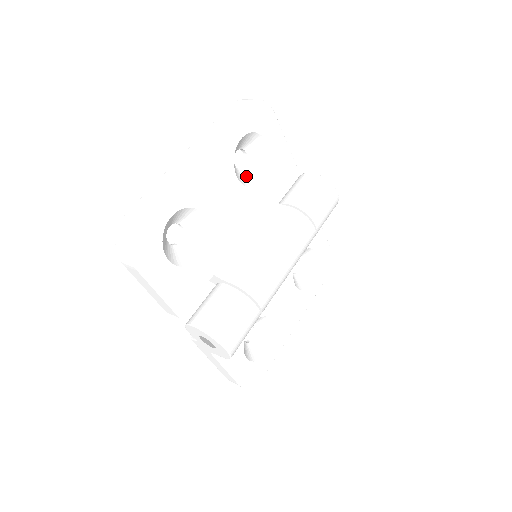
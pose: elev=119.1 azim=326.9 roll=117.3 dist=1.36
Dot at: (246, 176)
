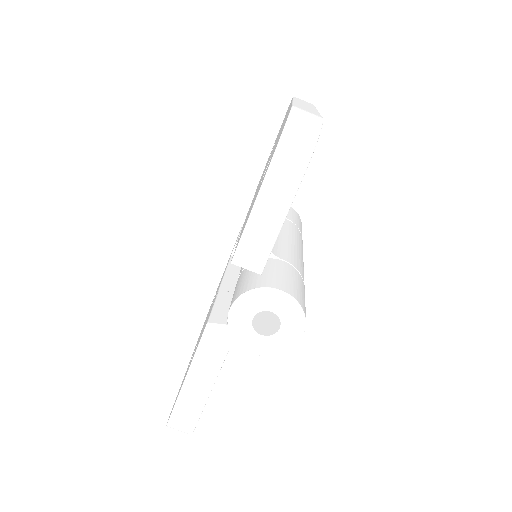
Dot at: occluded
